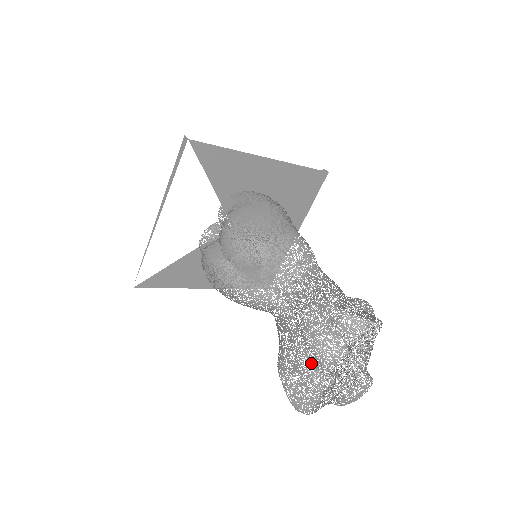
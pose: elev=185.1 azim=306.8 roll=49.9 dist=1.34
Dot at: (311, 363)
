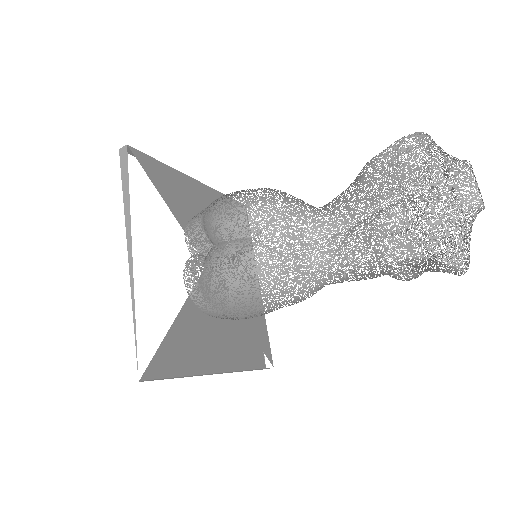
Dot at: (421, 197)
